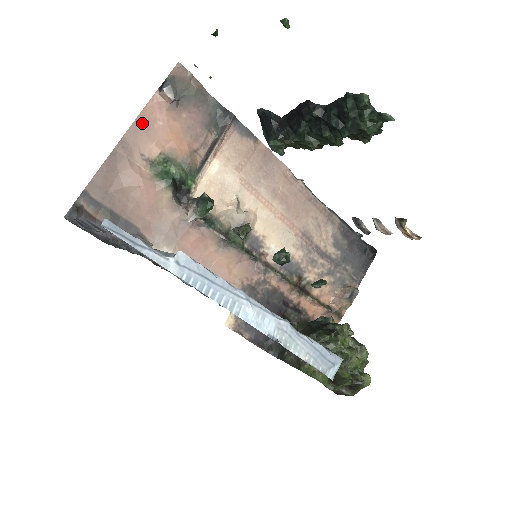
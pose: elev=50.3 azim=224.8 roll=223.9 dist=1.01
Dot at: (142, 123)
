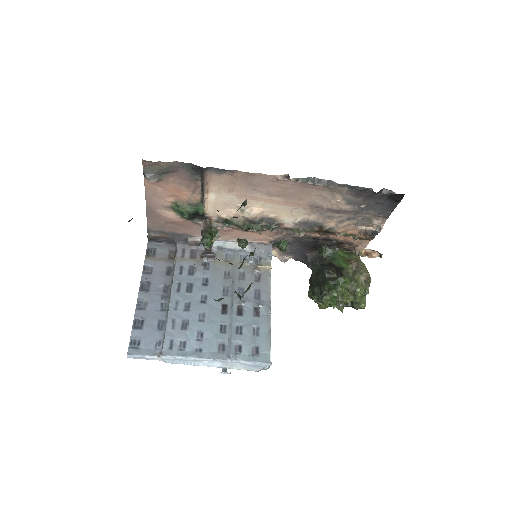
Dot at: (150, 193)
